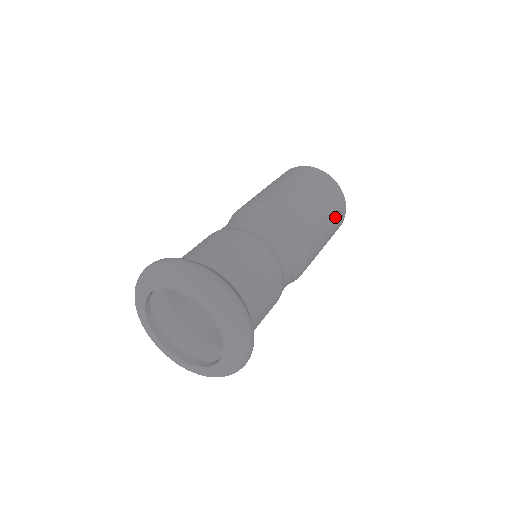
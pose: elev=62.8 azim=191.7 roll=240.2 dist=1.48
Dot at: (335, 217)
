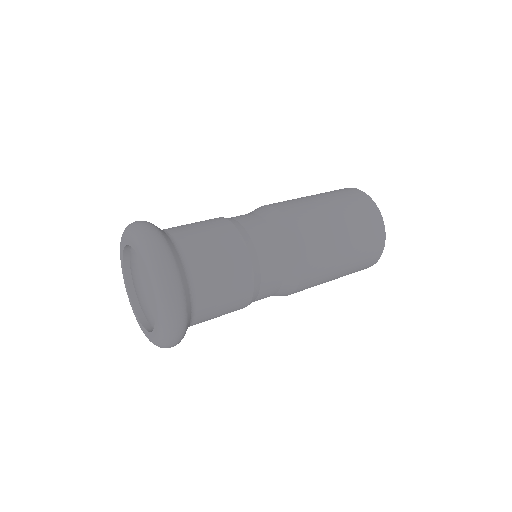
Dot at: (361, 252)
